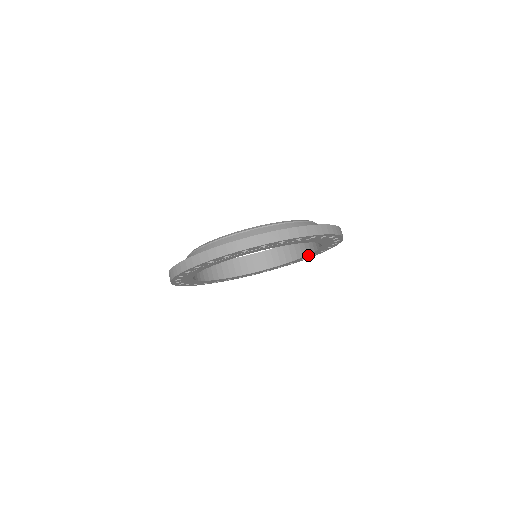
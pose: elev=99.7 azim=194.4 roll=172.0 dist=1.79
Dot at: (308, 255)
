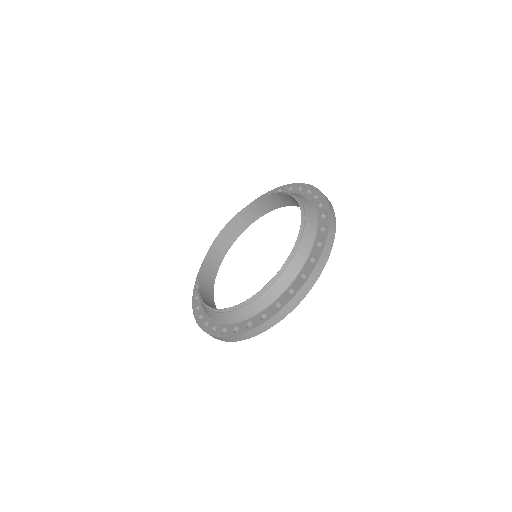
Dot at: occluded
